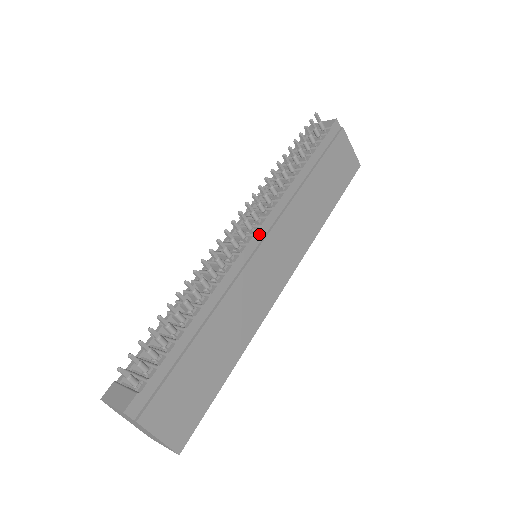
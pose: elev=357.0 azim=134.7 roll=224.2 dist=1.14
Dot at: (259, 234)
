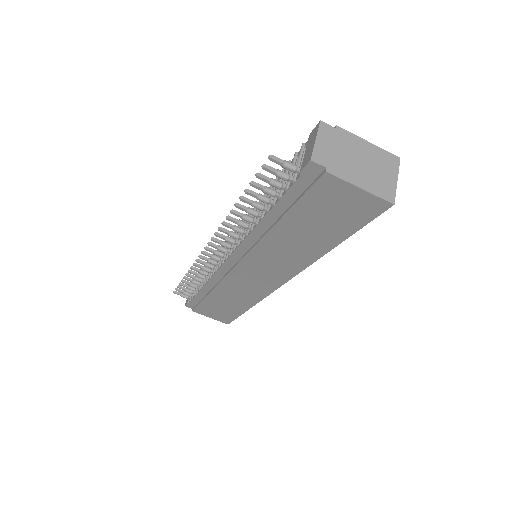
Dot at: (232, 259)
